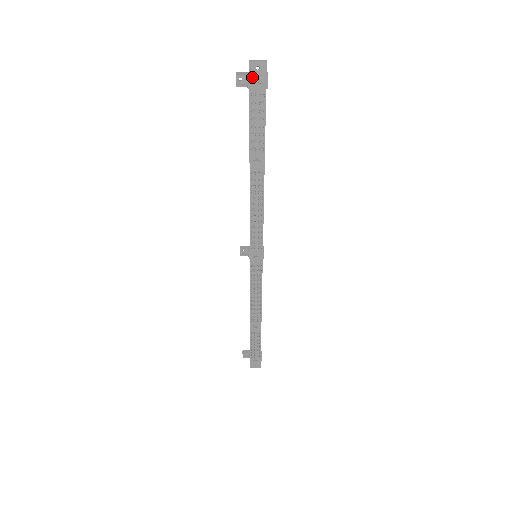
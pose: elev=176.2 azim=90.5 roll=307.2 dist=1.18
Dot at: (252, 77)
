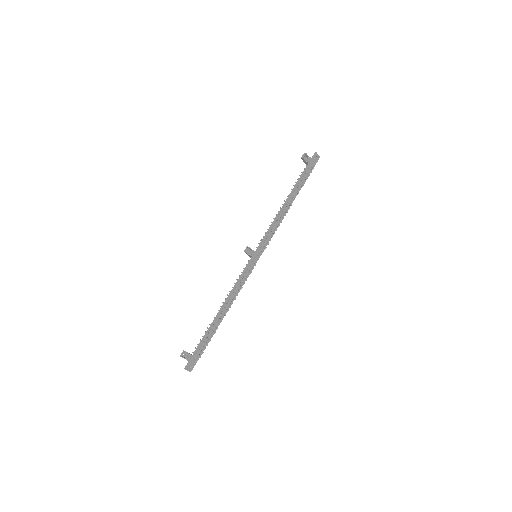
Dot at: (313, 159)
